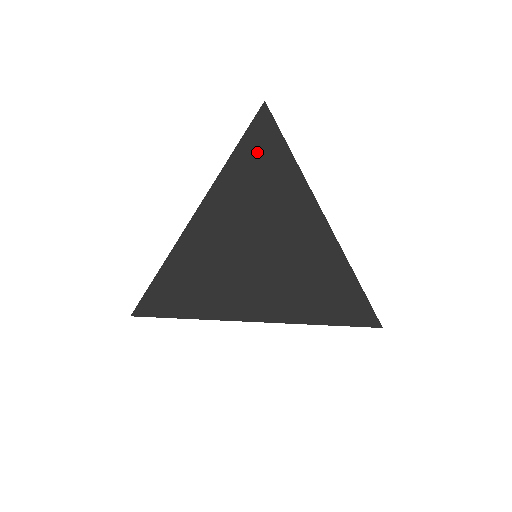
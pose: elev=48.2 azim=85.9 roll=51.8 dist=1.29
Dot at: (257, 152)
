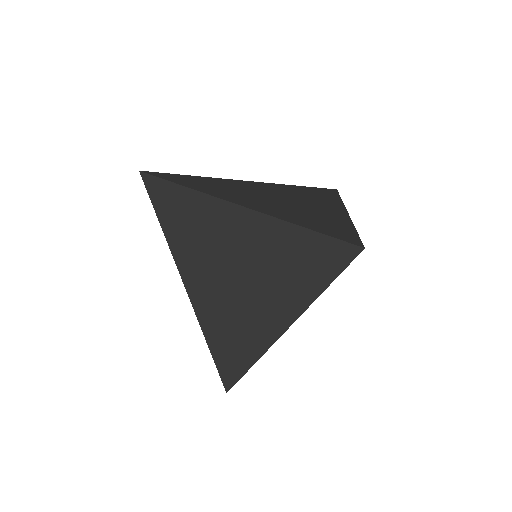
Dot at: (174, 215)
